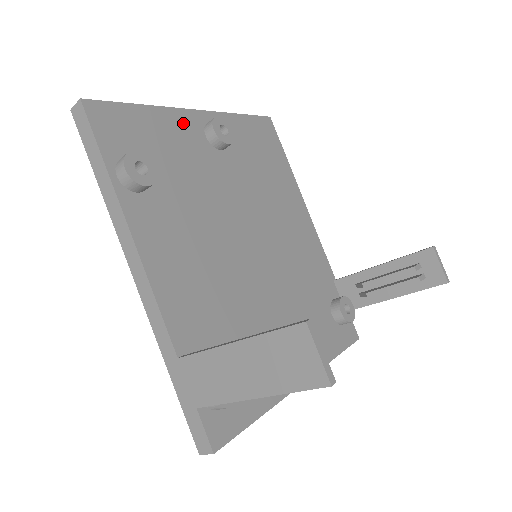
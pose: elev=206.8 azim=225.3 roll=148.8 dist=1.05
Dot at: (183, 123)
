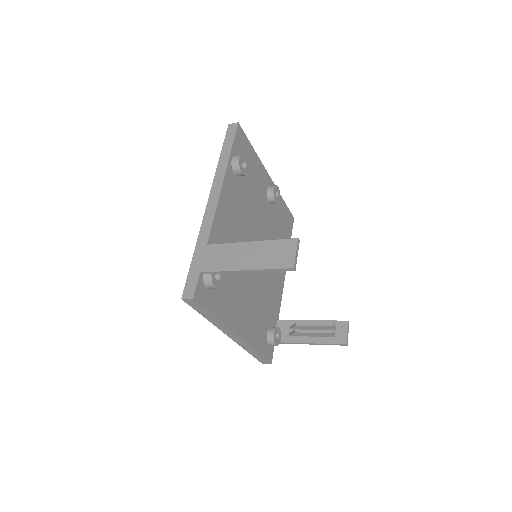
Dot at: (263, 174)
